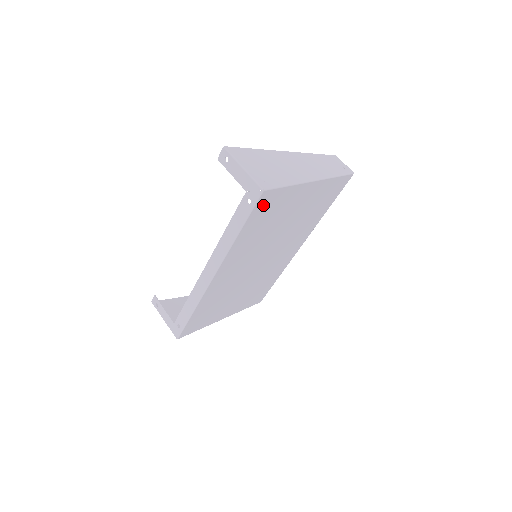
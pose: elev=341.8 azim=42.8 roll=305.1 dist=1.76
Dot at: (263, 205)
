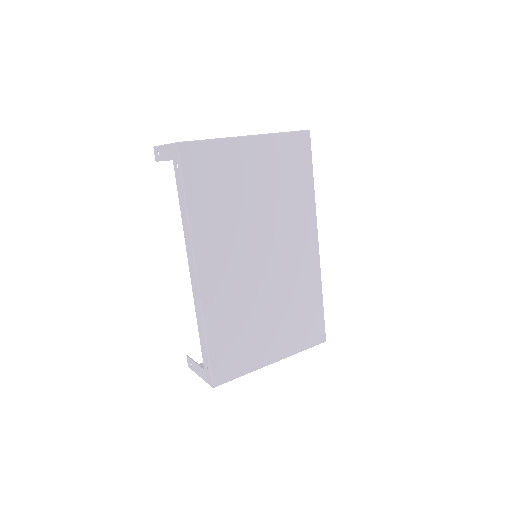
Dot at: (194, 164)
